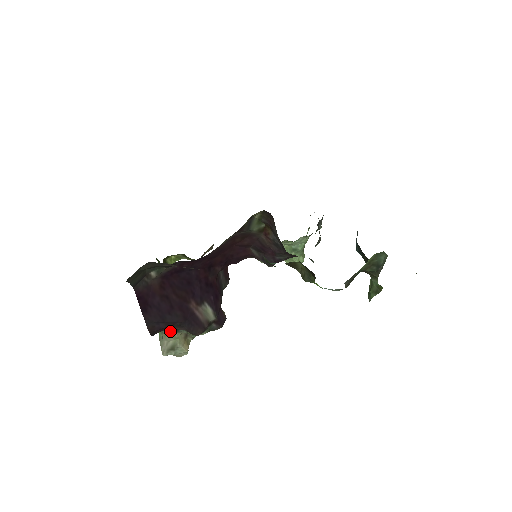
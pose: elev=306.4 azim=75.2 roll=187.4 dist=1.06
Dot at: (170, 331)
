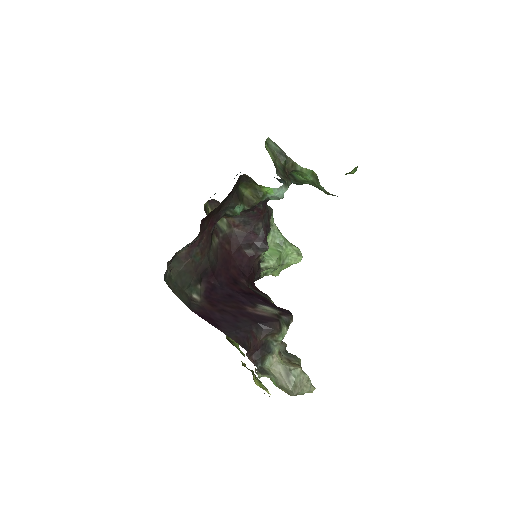
Dot at: (266, 354)
